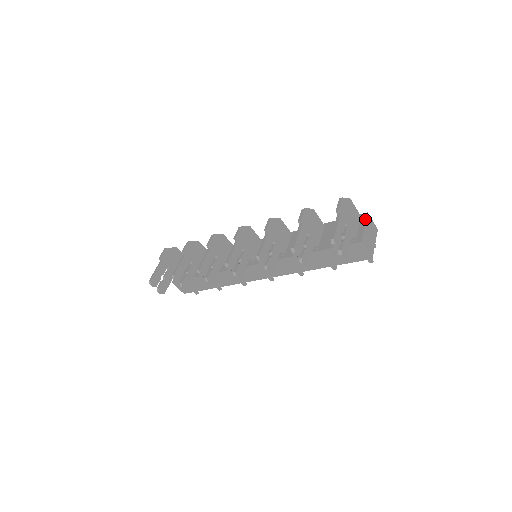
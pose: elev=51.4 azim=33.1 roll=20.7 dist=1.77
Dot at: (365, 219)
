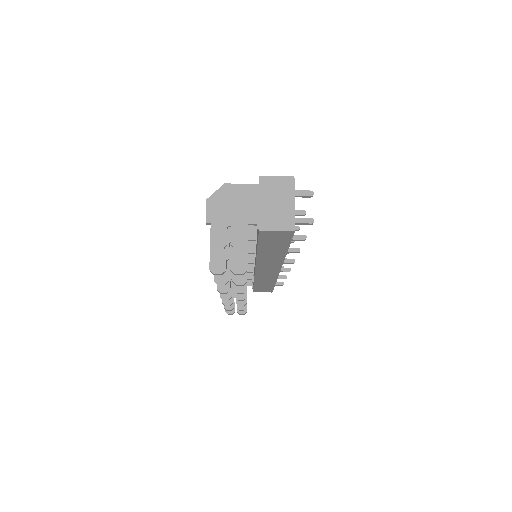
Dot at: occluded
